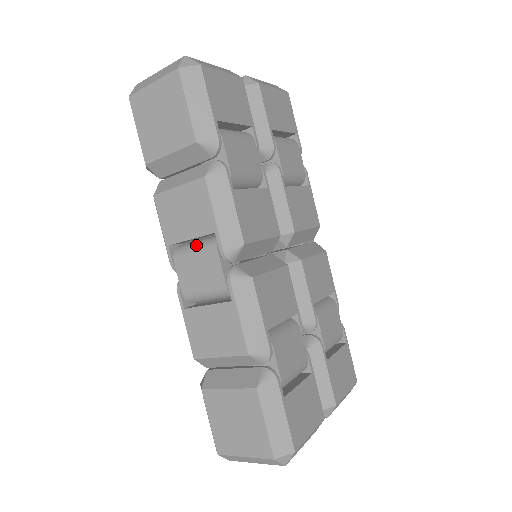
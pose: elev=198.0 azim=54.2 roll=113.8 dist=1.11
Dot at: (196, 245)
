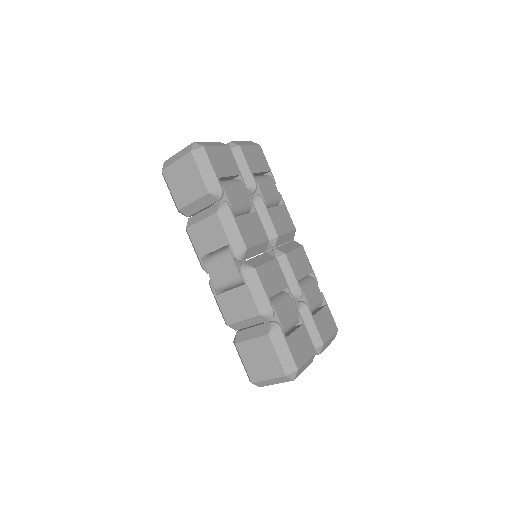
Dot at: (218, 254)
